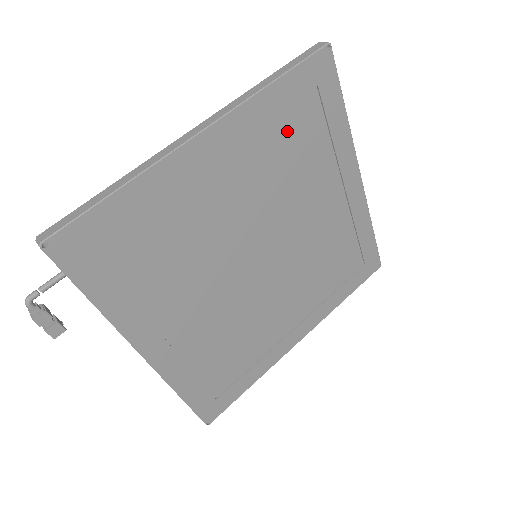
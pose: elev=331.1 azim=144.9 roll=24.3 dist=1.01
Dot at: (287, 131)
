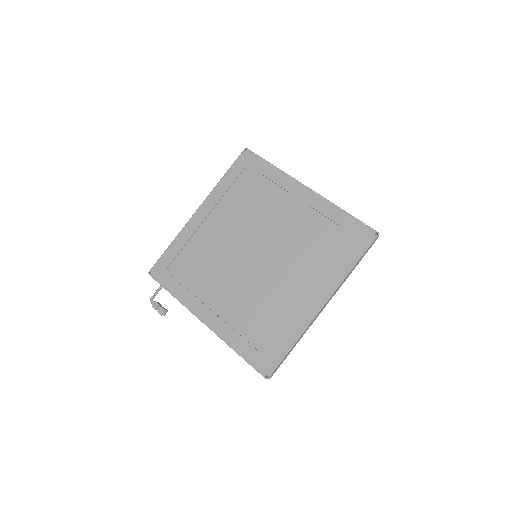
Dot at: (241, 190)
